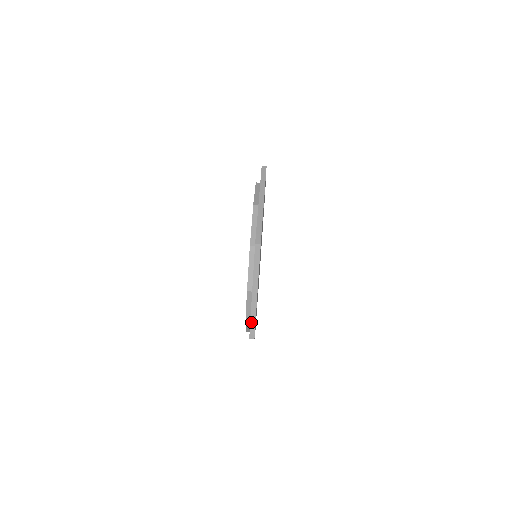
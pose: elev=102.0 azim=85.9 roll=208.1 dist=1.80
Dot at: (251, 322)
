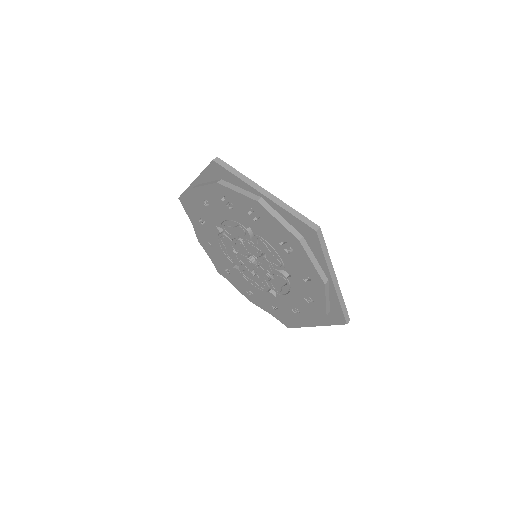
Dot at: (342, 308)
